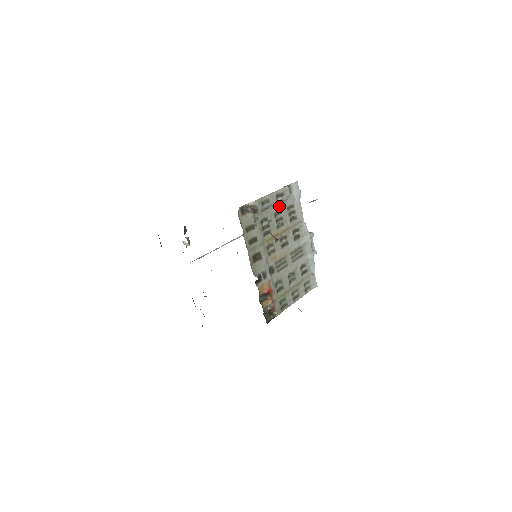
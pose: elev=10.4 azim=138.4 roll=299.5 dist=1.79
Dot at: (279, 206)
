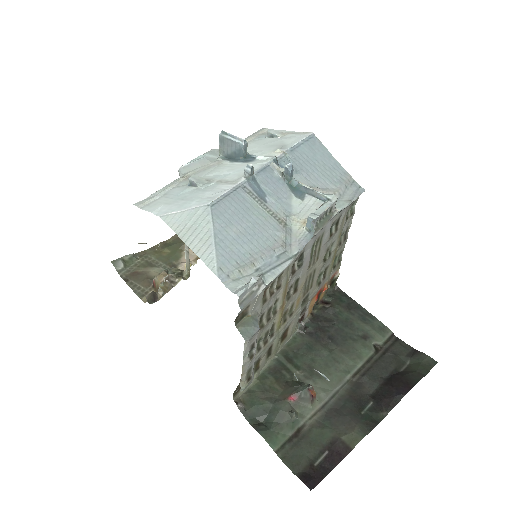
Dot at: occluded
